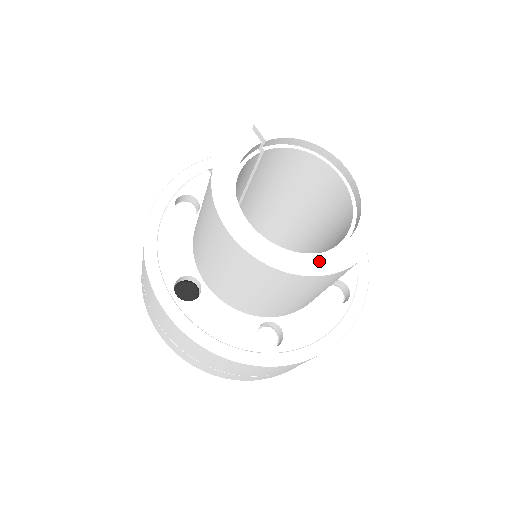
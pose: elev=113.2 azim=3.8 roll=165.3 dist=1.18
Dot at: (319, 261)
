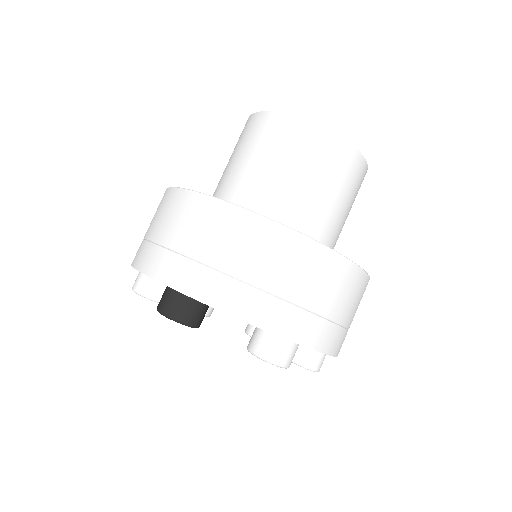
Dot at: occluded
